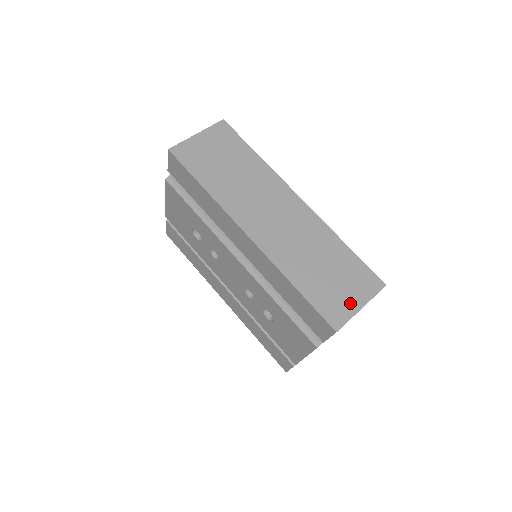
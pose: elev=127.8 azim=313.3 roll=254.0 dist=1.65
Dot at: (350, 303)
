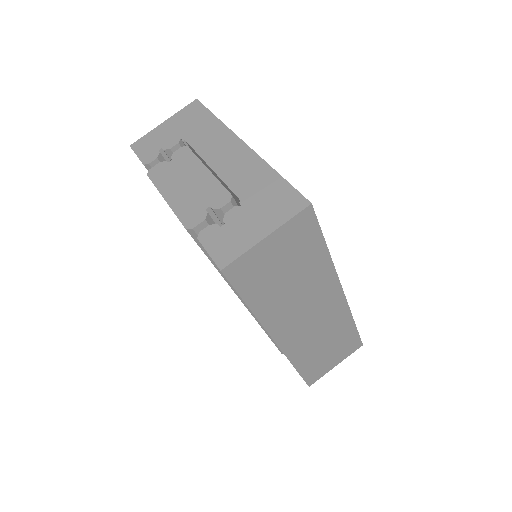
Dot at: (330, 366)
